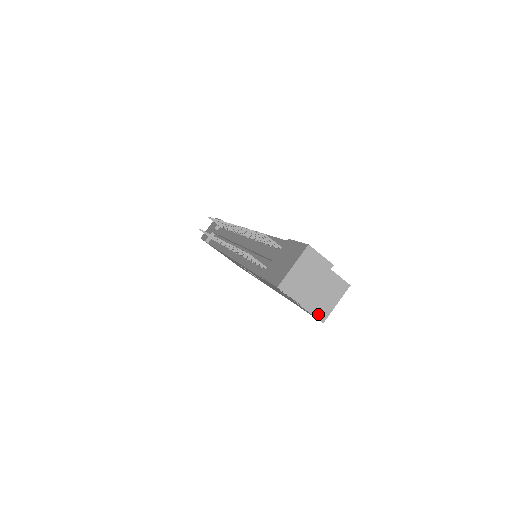
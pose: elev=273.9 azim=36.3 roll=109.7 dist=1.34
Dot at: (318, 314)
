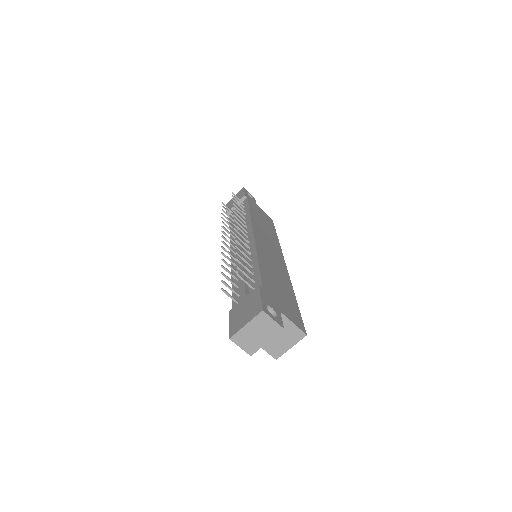
Dot at: (272, 353)
